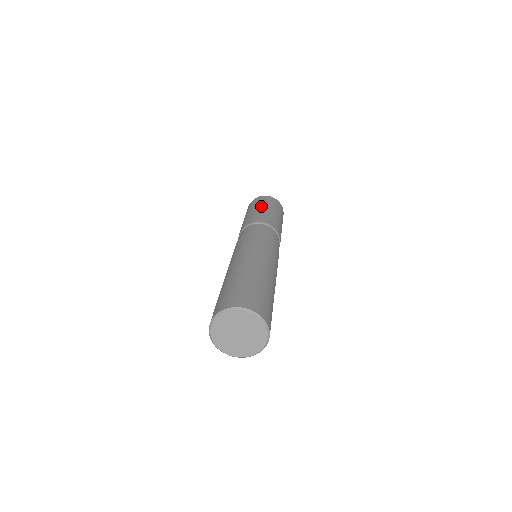
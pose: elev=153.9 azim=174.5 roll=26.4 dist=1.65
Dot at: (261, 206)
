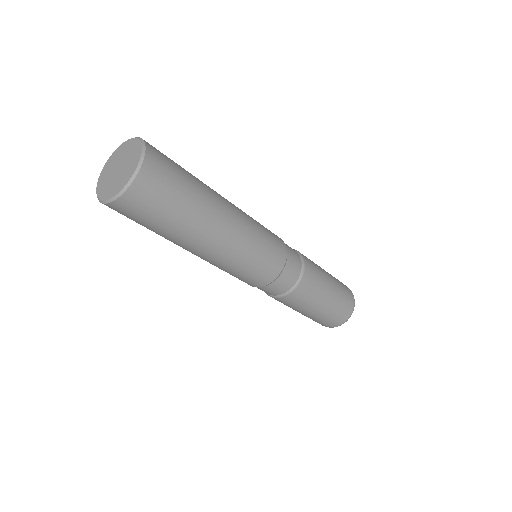
Dot at: occluded
